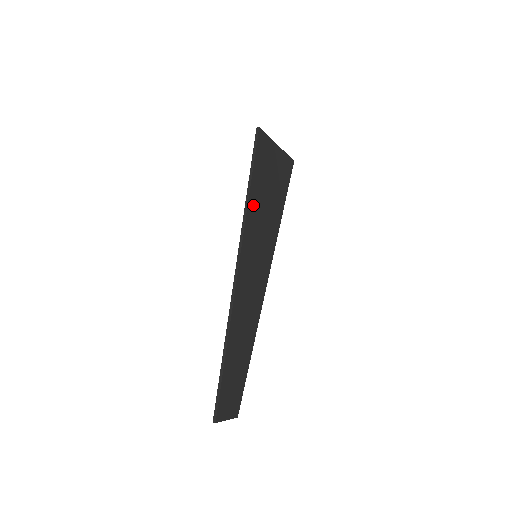
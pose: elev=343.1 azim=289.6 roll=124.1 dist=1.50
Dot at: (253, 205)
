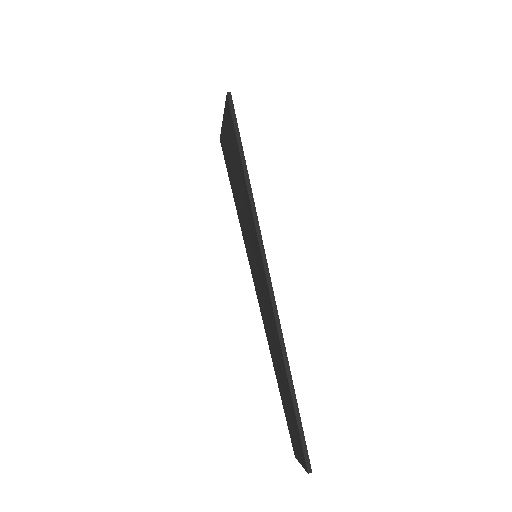
Dot at: occluded
